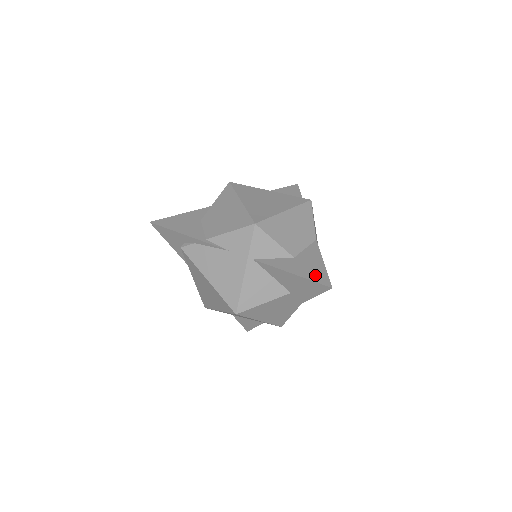
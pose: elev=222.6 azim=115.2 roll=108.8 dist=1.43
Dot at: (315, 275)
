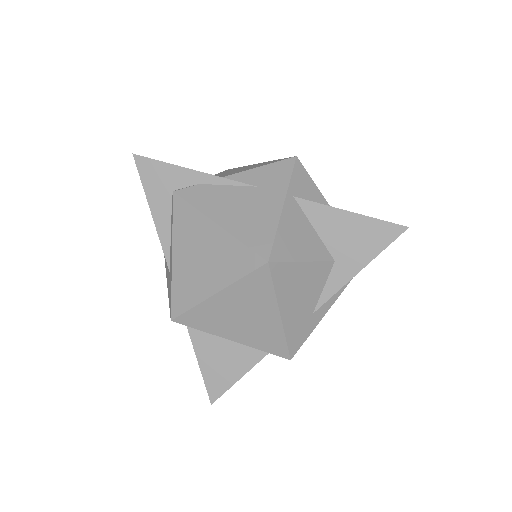
Dot at: occluded
